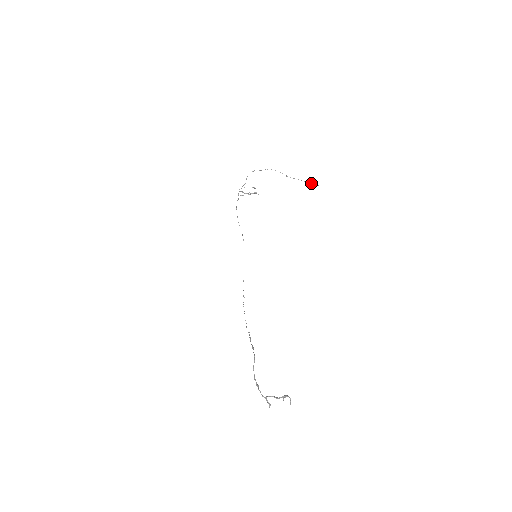
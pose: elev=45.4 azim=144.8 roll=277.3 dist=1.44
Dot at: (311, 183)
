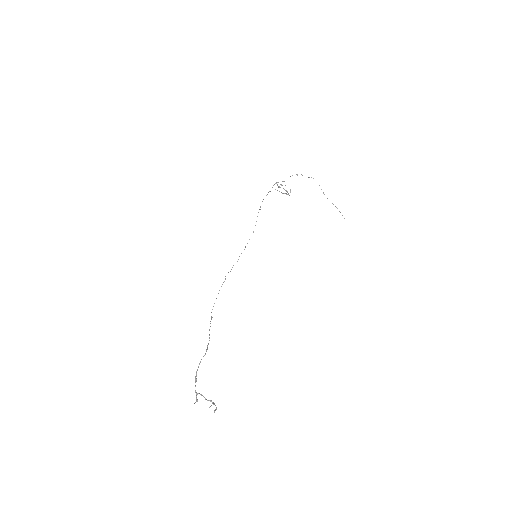
Dot at: occluded
